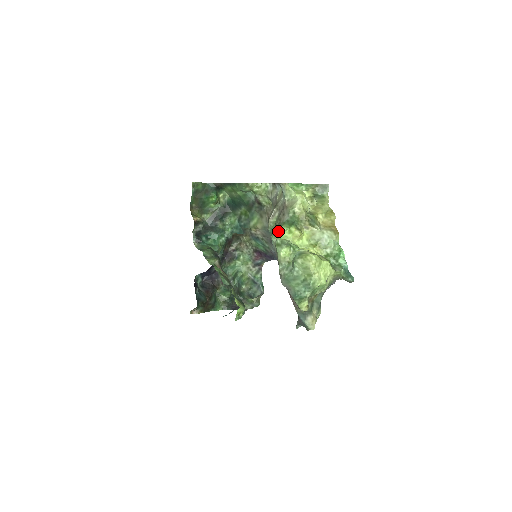
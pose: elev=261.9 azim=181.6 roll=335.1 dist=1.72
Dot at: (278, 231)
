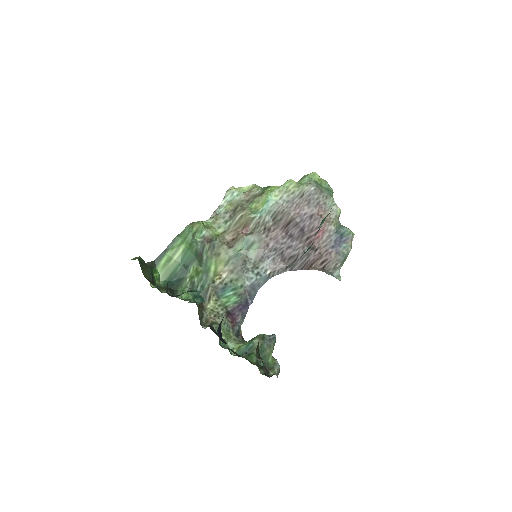
Dot at: (268, 191)
